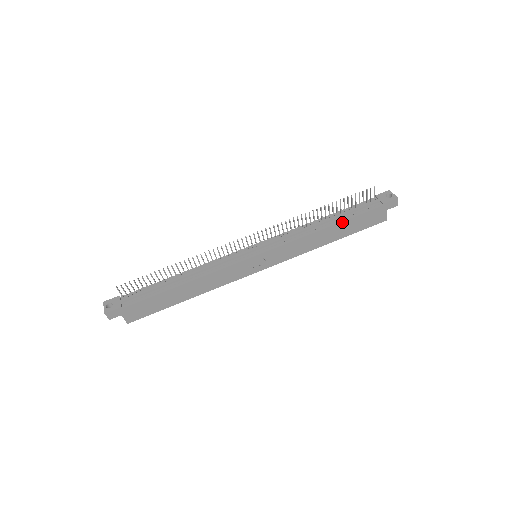
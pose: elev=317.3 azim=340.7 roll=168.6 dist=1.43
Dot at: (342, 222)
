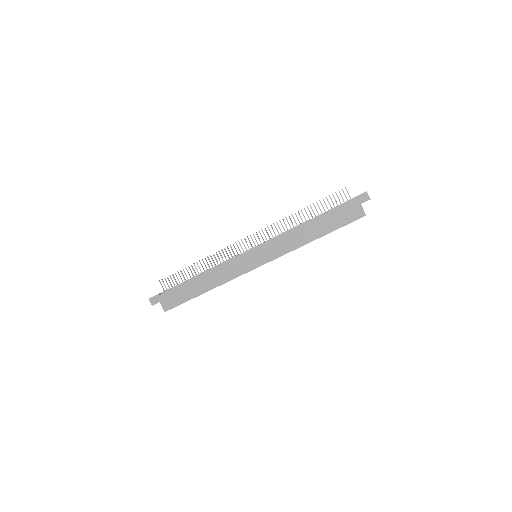
Dot at: (319, 218)
